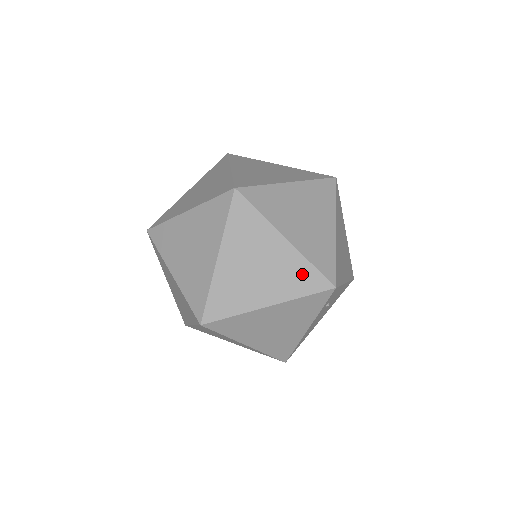
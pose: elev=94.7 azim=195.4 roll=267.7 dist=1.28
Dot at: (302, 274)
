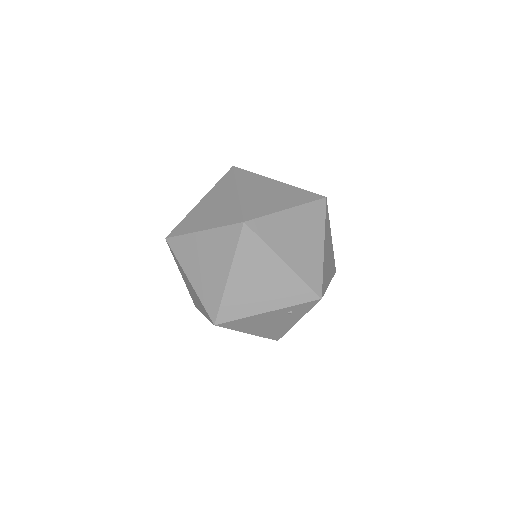
Dot at: (314, 270)
